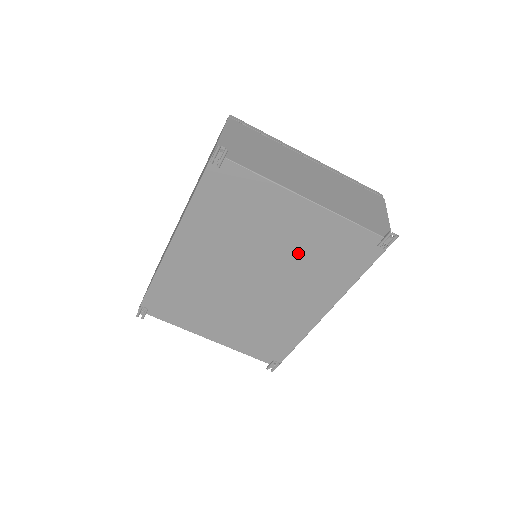
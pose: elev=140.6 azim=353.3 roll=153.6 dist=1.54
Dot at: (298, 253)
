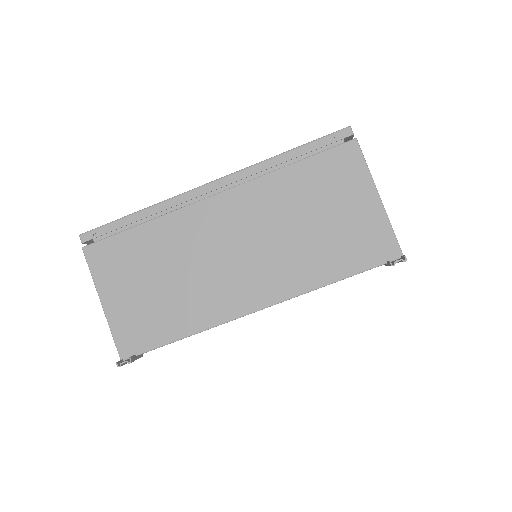
Dot at: occluded
